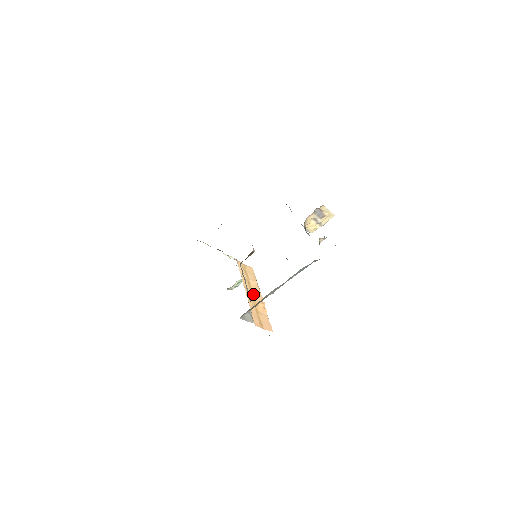
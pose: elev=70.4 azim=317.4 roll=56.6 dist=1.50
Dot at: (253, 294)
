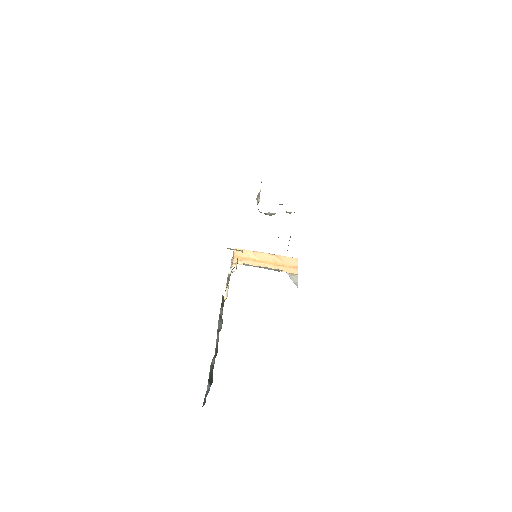
Dot at: (266, 261)
